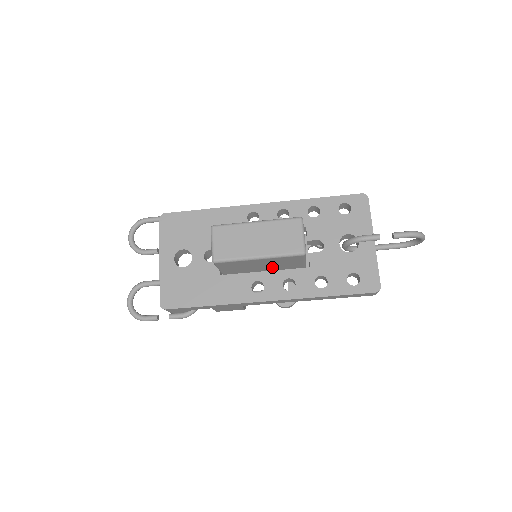
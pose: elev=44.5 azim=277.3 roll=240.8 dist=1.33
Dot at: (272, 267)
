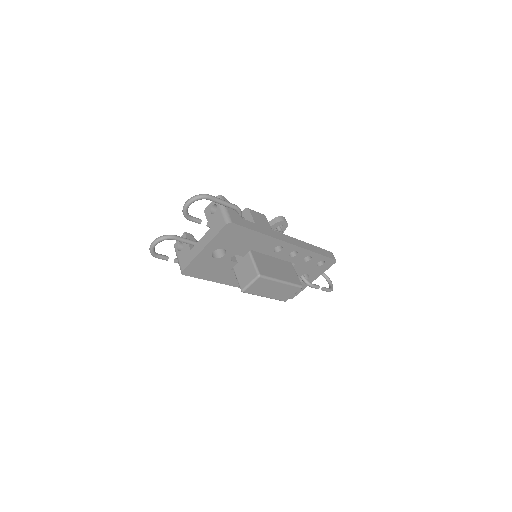
Dot at: occluded
